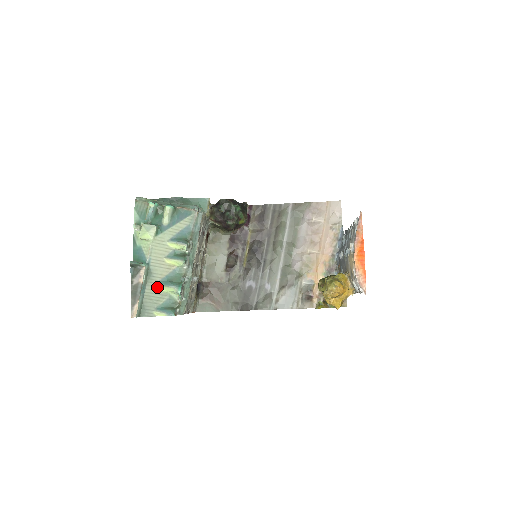
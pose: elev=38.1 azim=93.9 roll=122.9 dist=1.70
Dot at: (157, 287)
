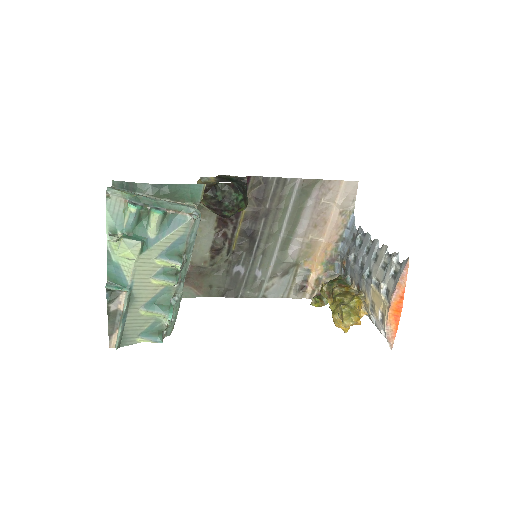
Dot at: (141, 312)
